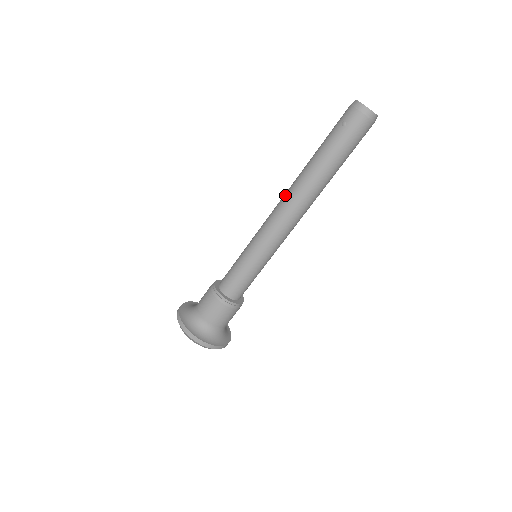
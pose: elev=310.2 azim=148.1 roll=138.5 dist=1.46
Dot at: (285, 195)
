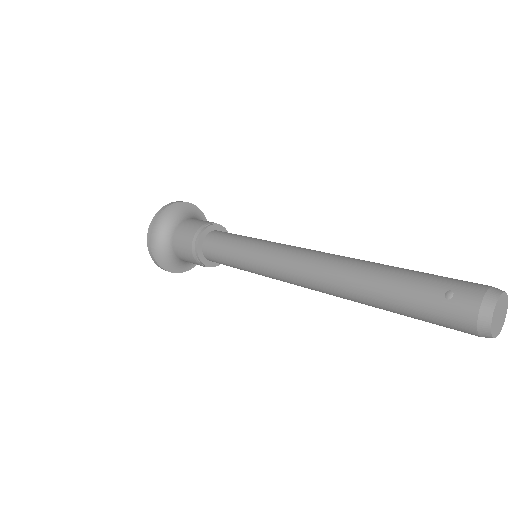
Dot at: (325, 257)
